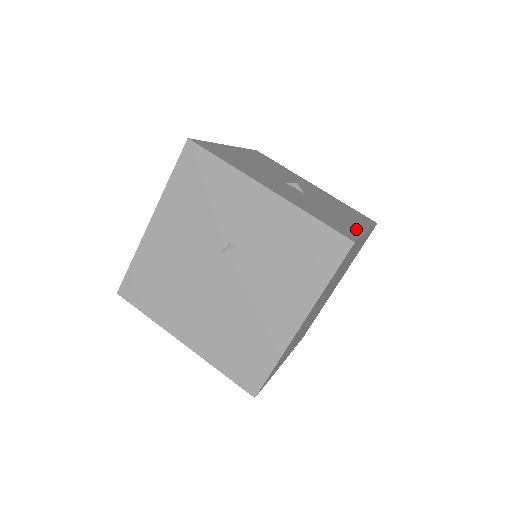
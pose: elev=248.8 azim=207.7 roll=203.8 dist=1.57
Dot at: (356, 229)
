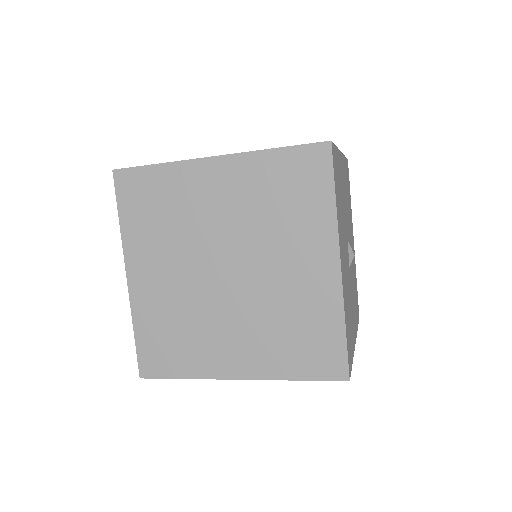
Dot at: (355, 268)
